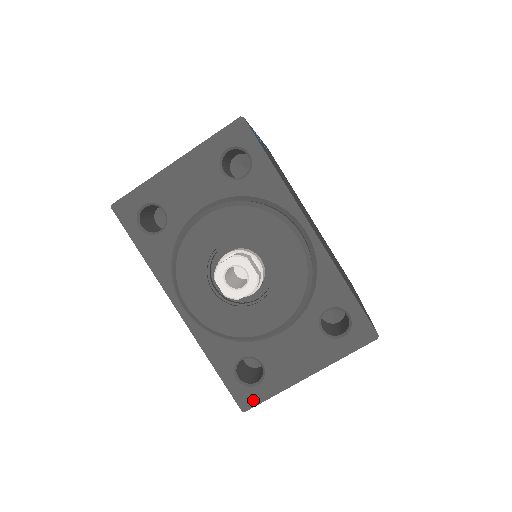
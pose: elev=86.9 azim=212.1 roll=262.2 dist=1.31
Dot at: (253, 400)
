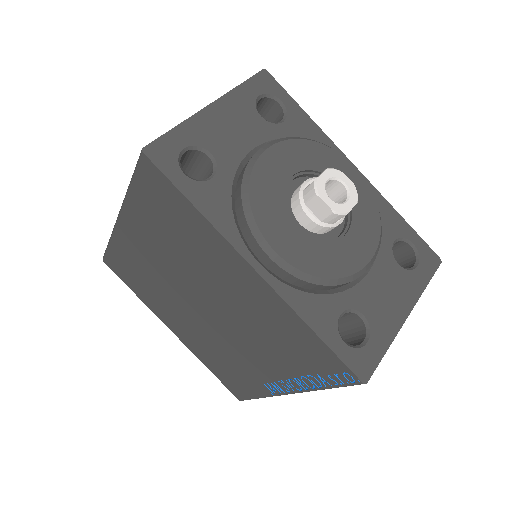
Dot at: (369, 364)
